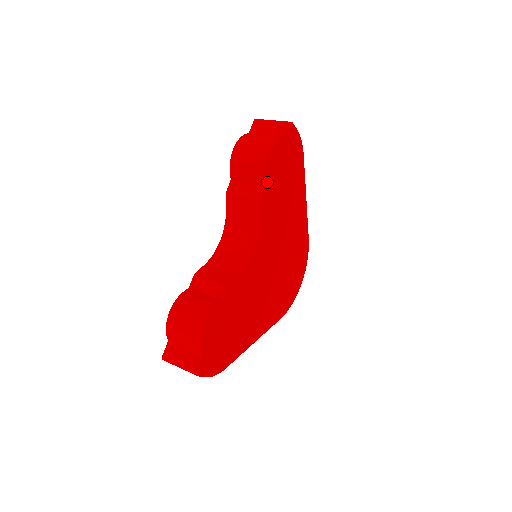
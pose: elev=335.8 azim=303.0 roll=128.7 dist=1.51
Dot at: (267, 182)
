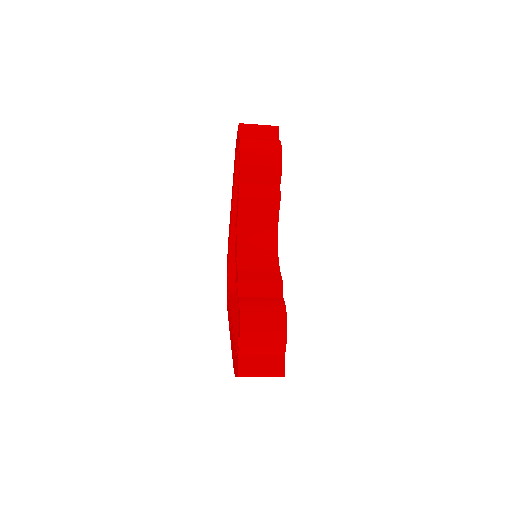
Dot at: (280, 182)
